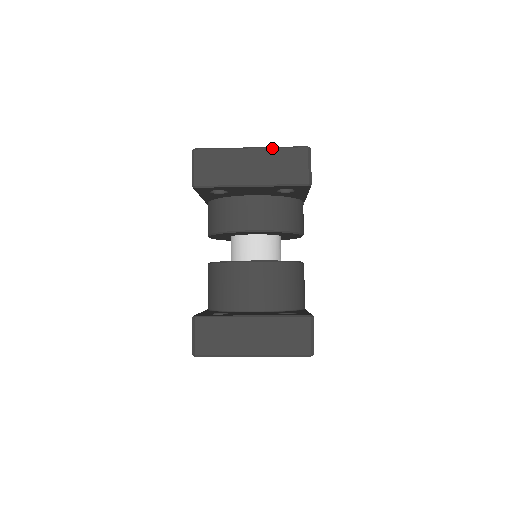
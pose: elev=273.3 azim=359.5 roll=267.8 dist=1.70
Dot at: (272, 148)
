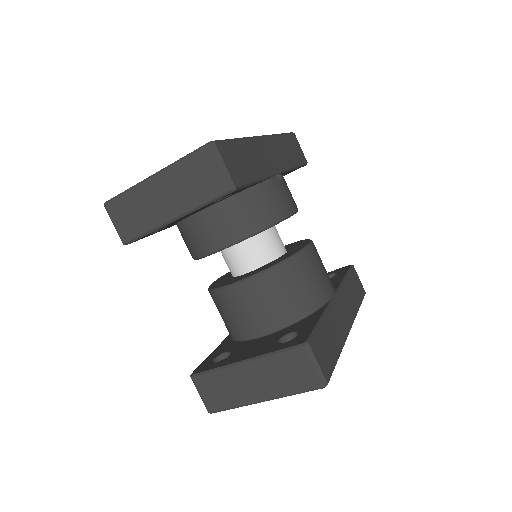
Dot at: (172, 165)
